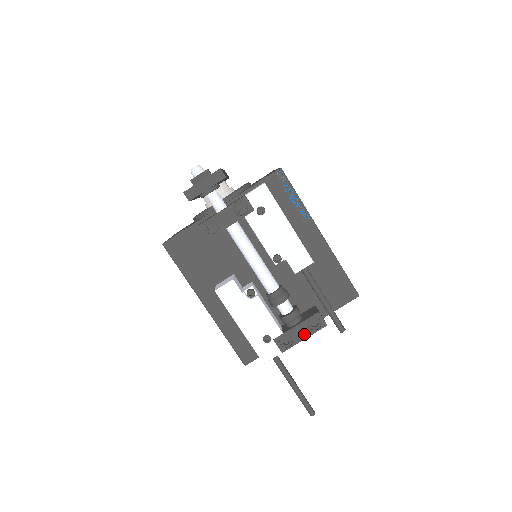
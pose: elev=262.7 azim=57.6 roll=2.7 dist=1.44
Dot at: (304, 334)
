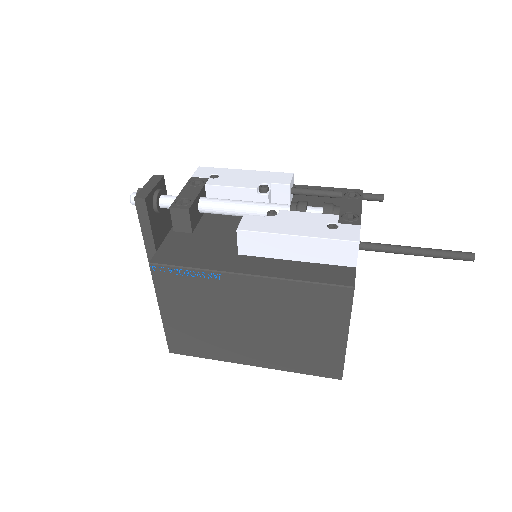
Dot at: (356, 205)
